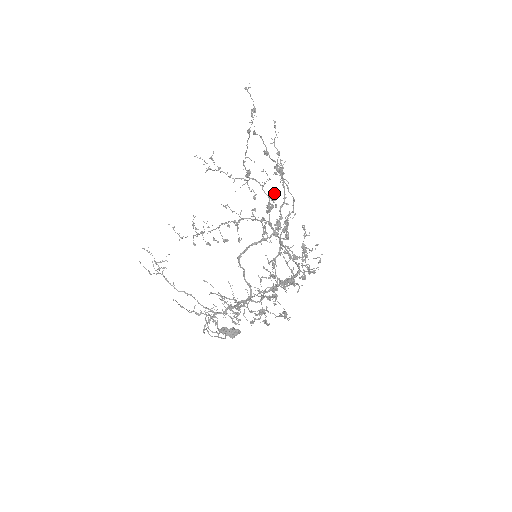
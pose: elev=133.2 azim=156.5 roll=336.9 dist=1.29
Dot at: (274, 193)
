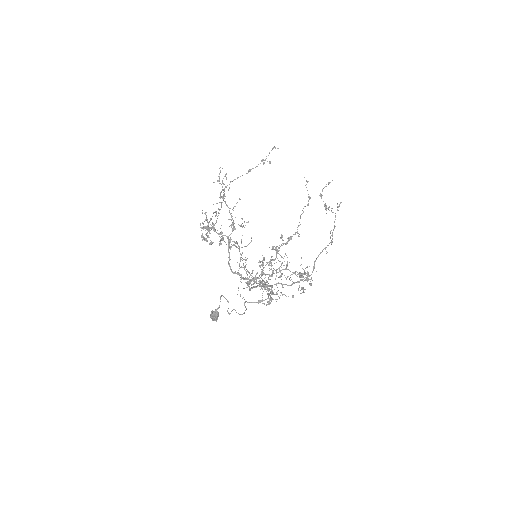
Dot at: occluded
